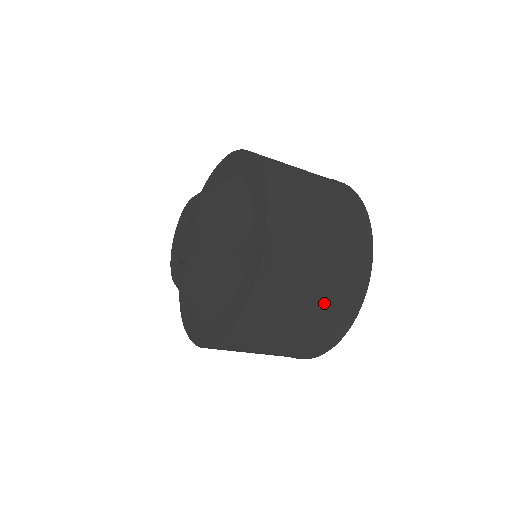
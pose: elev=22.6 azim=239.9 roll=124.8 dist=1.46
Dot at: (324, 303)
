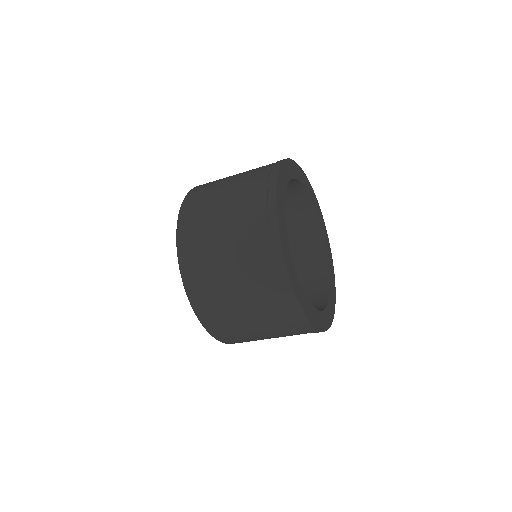
Dot at: (267, 320)
